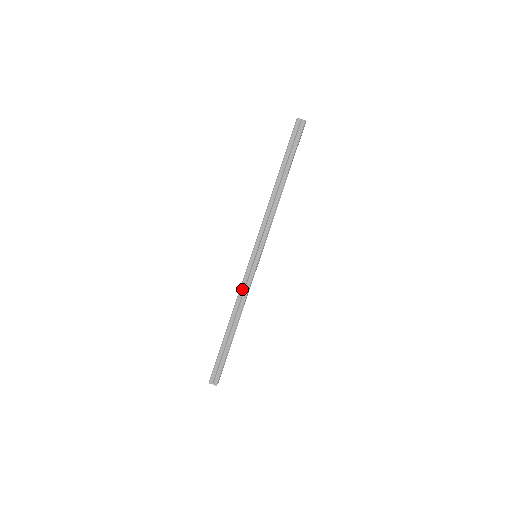
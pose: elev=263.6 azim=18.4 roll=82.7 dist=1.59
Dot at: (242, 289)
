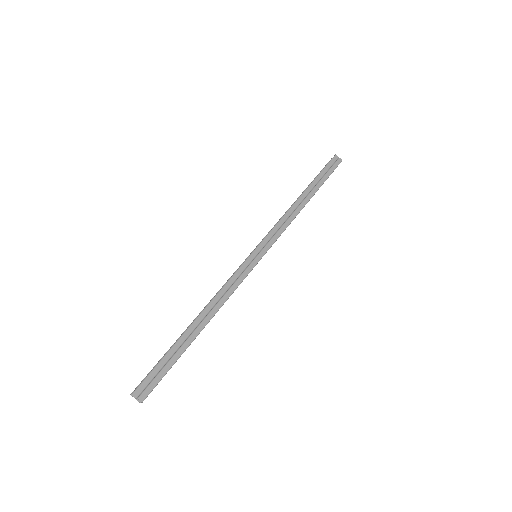
Dot at: (230, 283)
